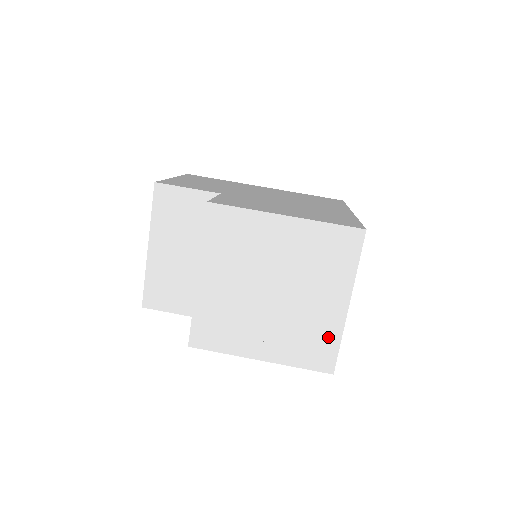
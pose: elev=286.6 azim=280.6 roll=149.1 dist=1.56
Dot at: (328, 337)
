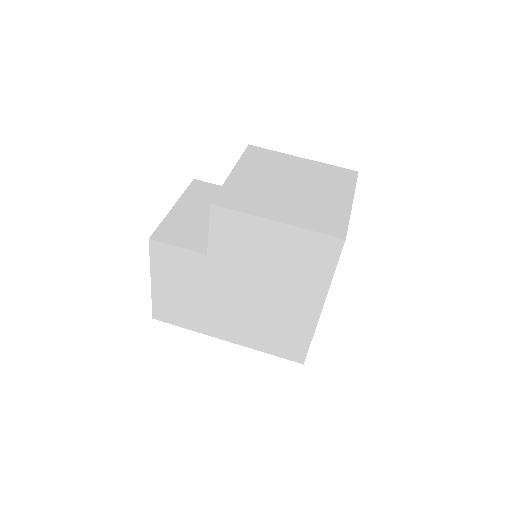
Dot at: (338, 216)
